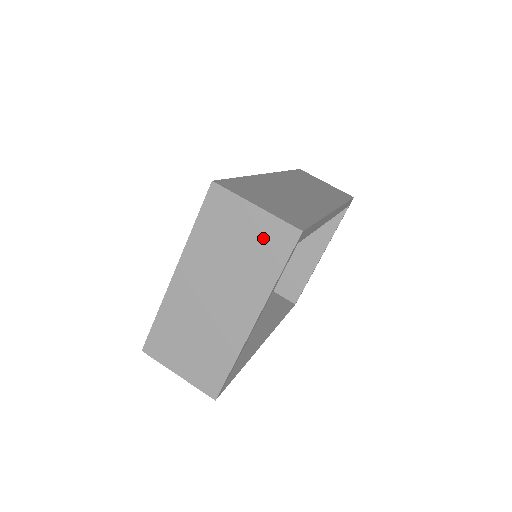
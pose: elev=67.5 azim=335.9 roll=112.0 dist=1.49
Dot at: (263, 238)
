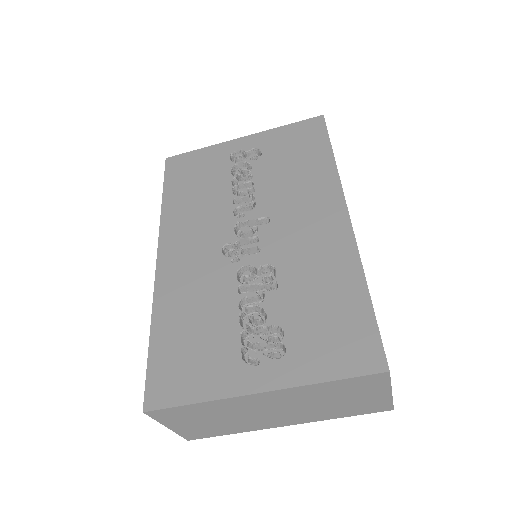
Dot at: (366, 404)
